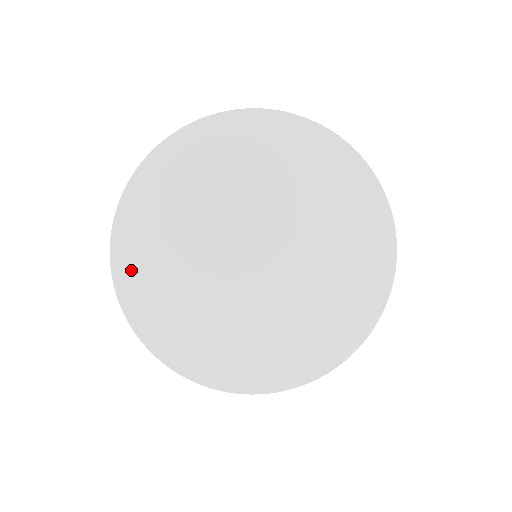
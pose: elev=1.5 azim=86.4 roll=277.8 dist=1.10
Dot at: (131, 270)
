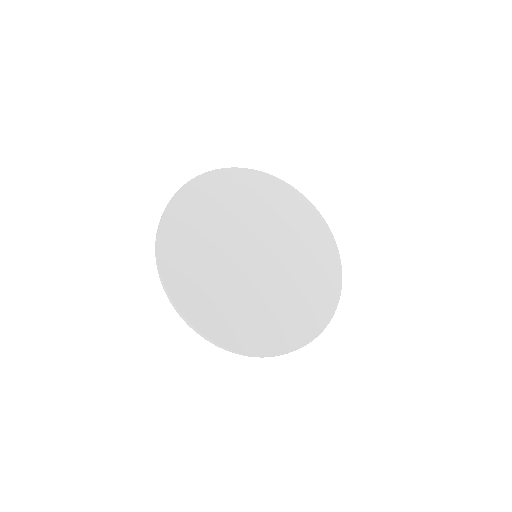
Dot at: (175, 272)
